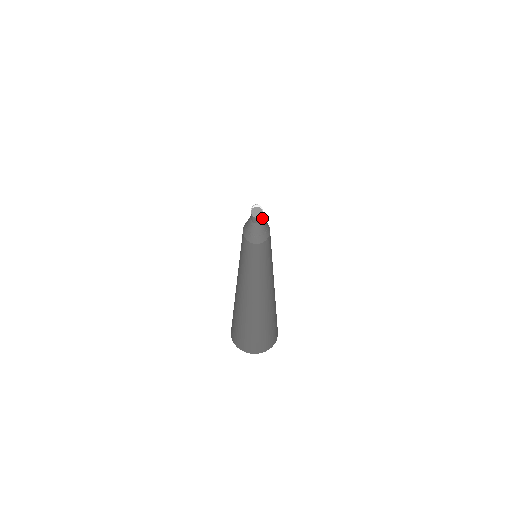
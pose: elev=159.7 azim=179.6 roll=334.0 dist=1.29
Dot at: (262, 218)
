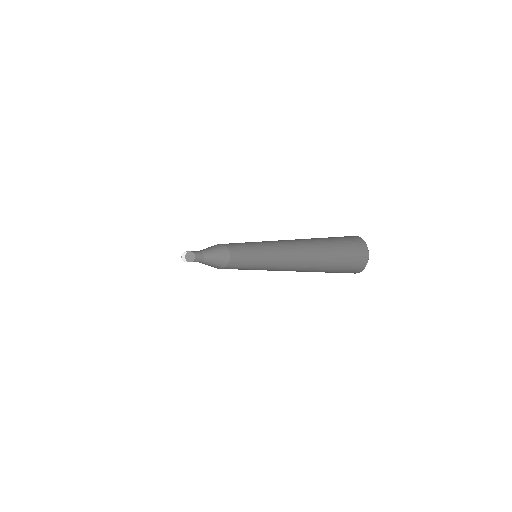
Dot at: (202, 257)
